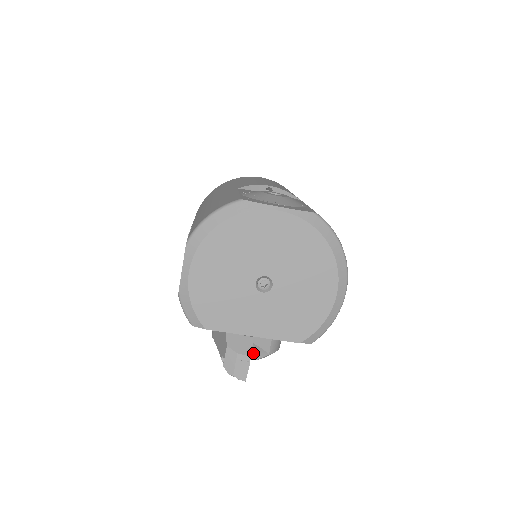
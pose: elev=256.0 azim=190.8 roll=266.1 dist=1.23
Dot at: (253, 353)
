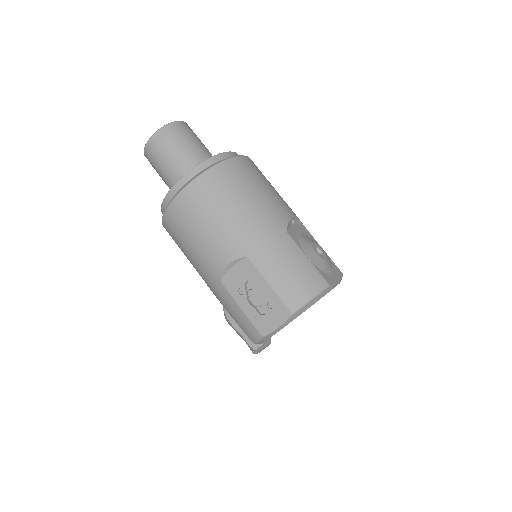
Dot at: occluded
